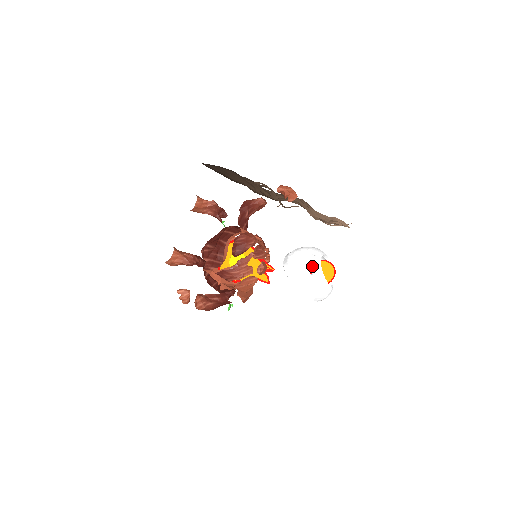
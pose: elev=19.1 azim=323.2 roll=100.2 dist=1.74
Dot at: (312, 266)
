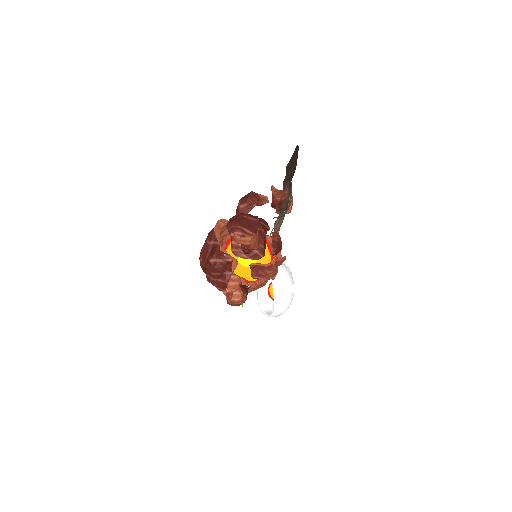
Dot at: occluded
